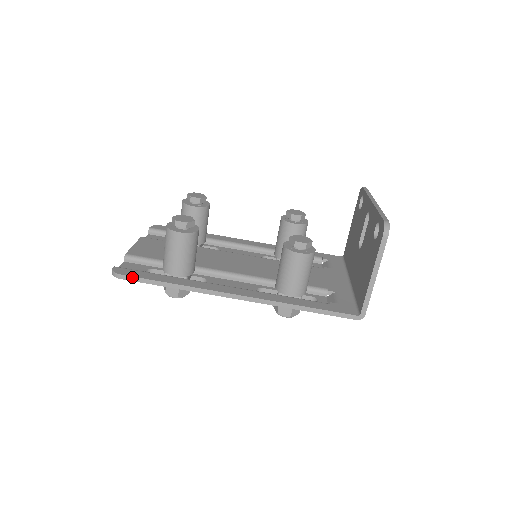
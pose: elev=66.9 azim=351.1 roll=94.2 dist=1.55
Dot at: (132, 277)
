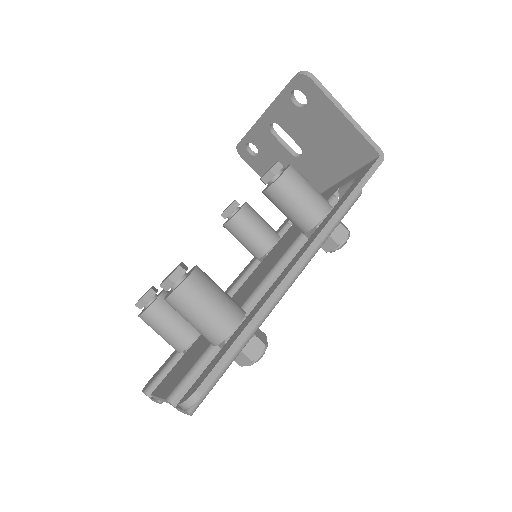
Dot at: (210, 374)
